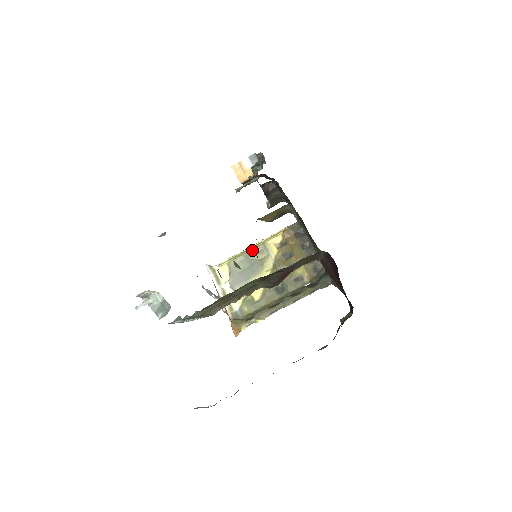
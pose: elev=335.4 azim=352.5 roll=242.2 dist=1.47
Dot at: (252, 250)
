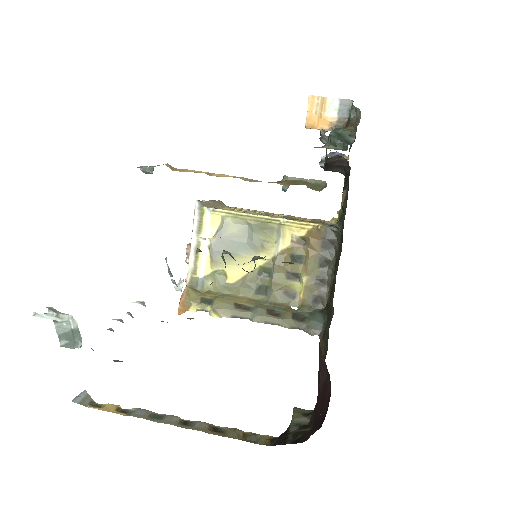
Dot at: (261, 222)
